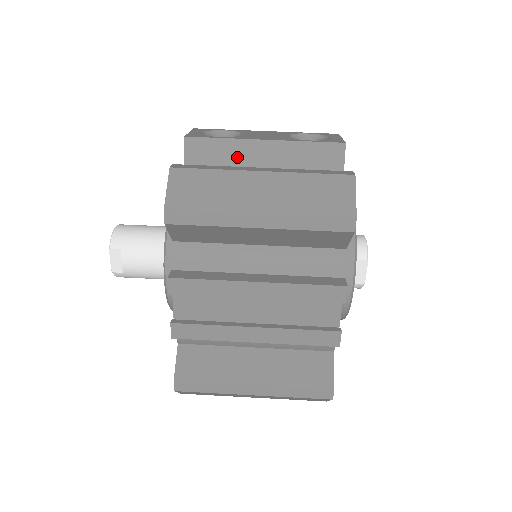
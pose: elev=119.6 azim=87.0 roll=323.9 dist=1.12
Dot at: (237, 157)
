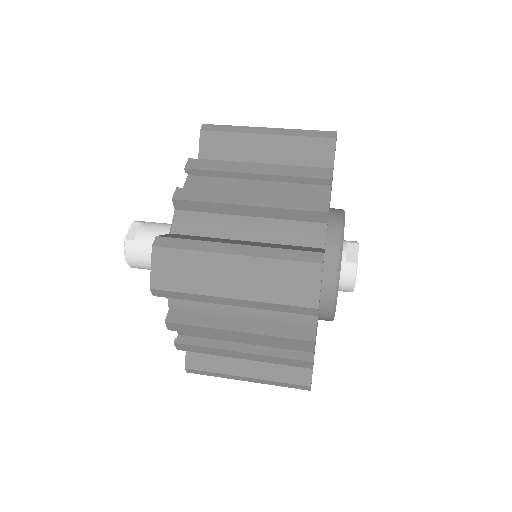
Dot at: occluded
